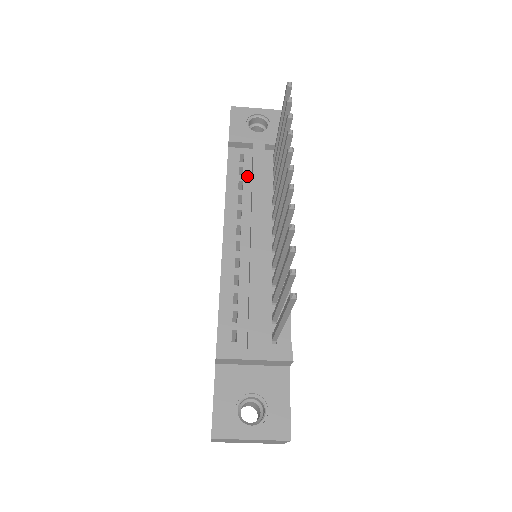
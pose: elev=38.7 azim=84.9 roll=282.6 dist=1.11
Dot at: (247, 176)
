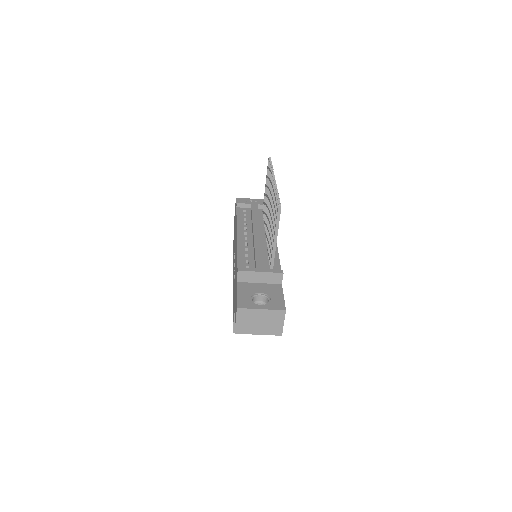
Dot at: (248, 217)
